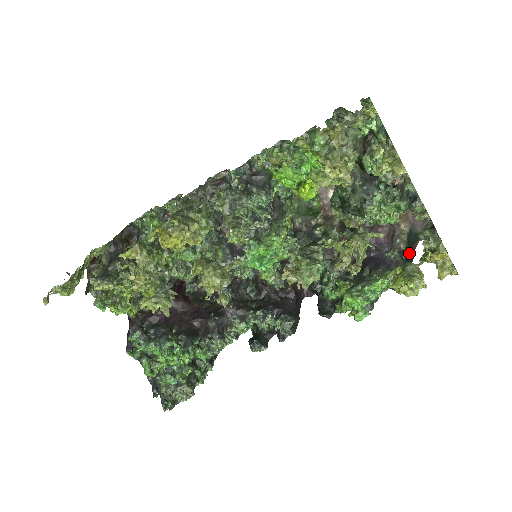
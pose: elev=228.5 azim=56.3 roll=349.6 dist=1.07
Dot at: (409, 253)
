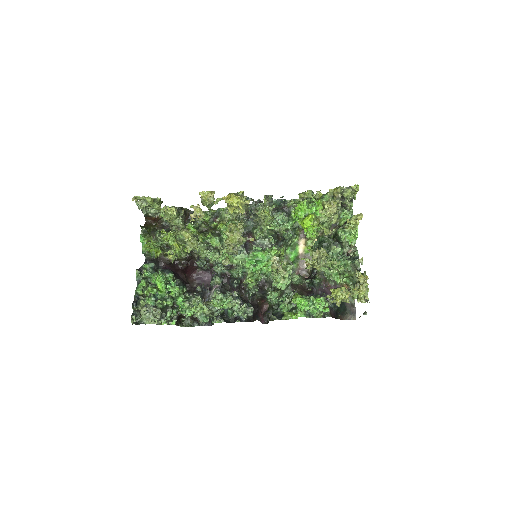
Dot at: (338, 312)
